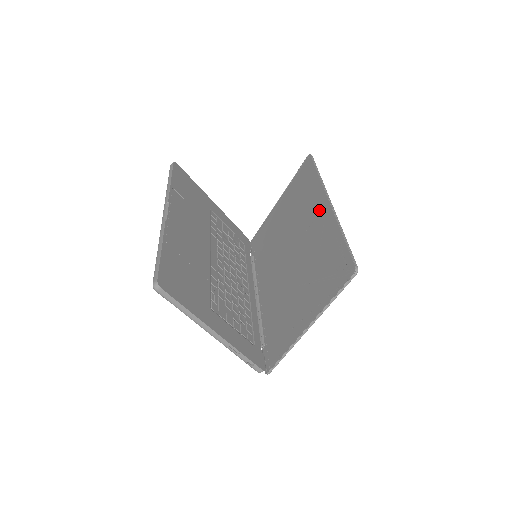
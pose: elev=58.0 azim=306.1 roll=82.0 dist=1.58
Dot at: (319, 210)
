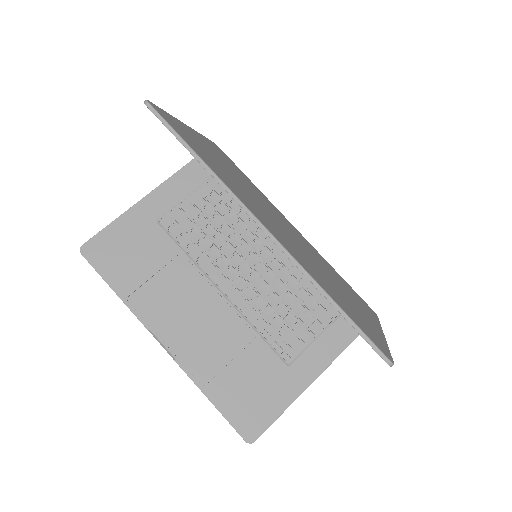
Dot at: occluded
